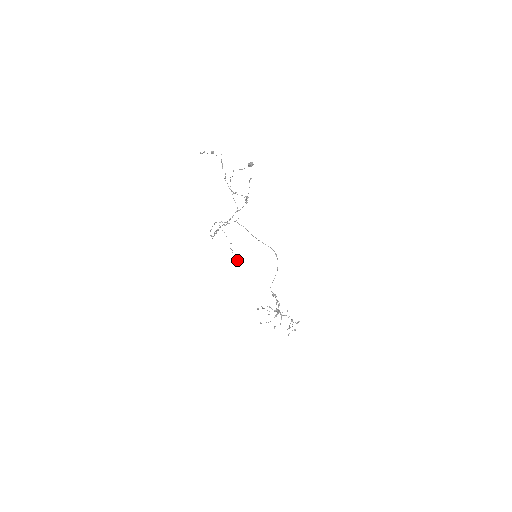
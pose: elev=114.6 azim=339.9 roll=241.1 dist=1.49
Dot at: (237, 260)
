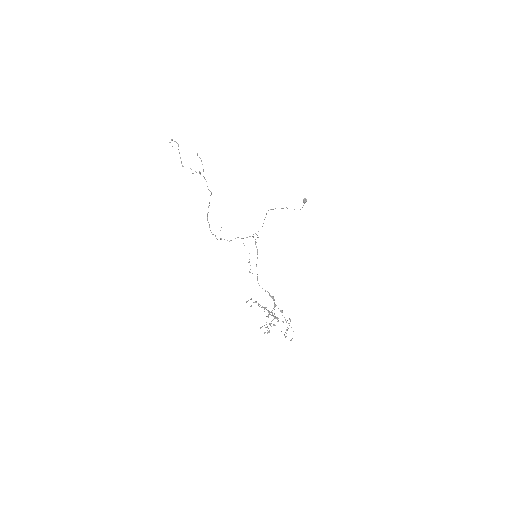
Dot at: occluded
